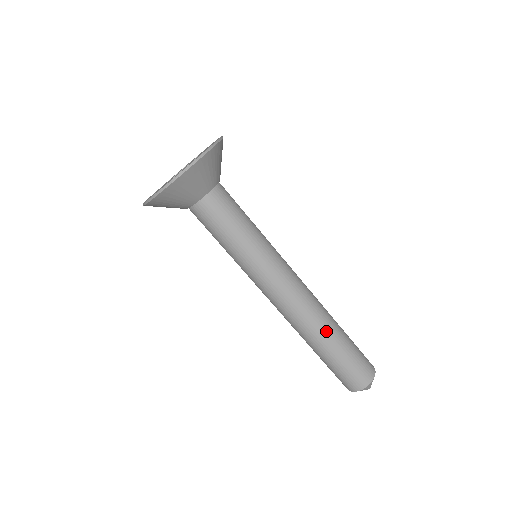
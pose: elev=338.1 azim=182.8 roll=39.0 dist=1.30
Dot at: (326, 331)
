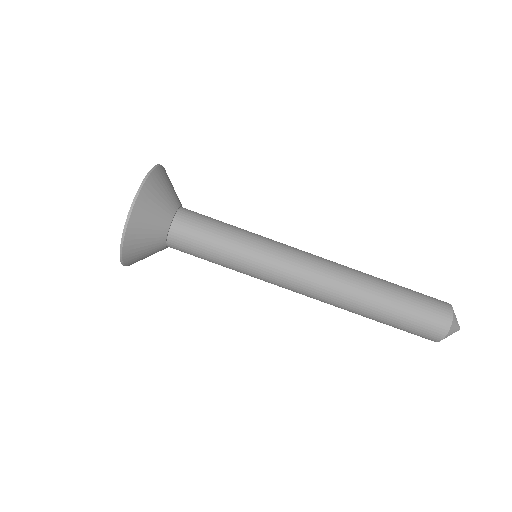
Dot at: (365, 299)
